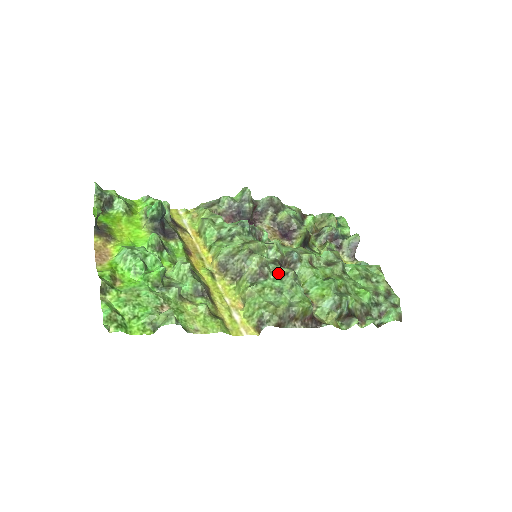
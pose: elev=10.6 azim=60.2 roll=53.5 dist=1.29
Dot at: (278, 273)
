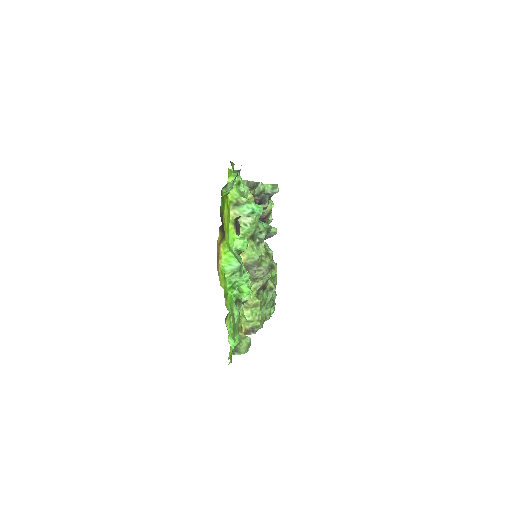
Dot at: (268, 285)
